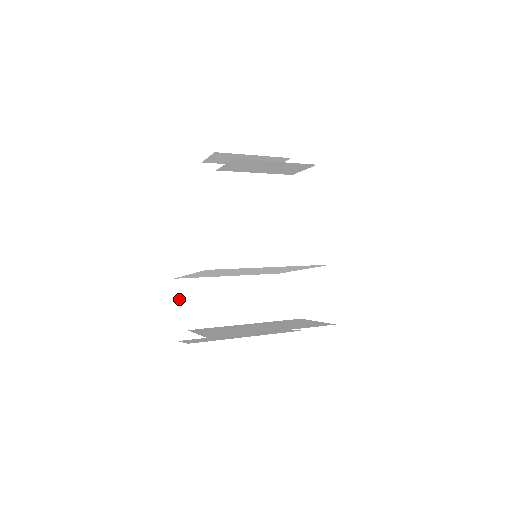
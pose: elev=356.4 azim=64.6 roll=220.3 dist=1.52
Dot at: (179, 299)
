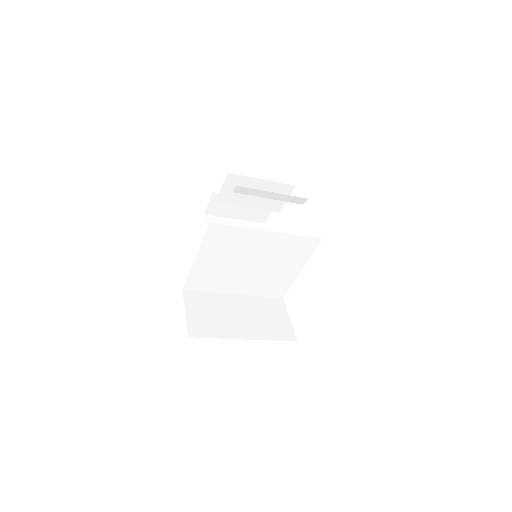
Dot at: (188, 305)
